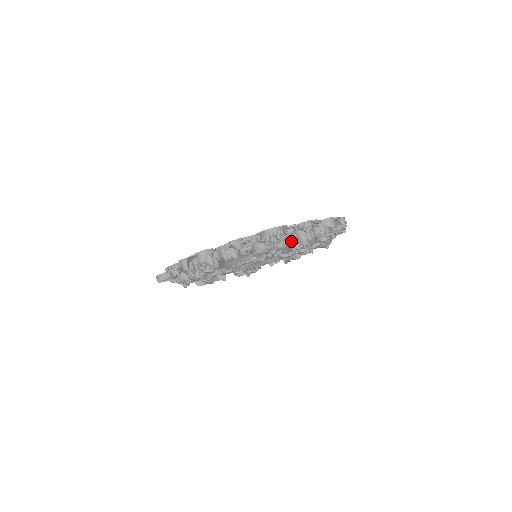
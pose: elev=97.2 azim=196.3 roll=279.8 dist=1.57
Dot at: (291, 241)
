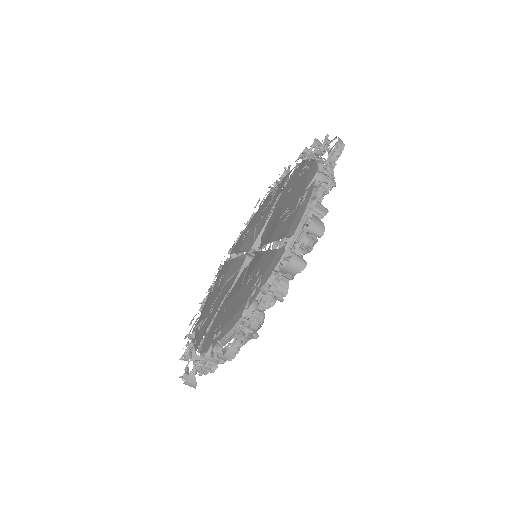
Dot at: occluded
